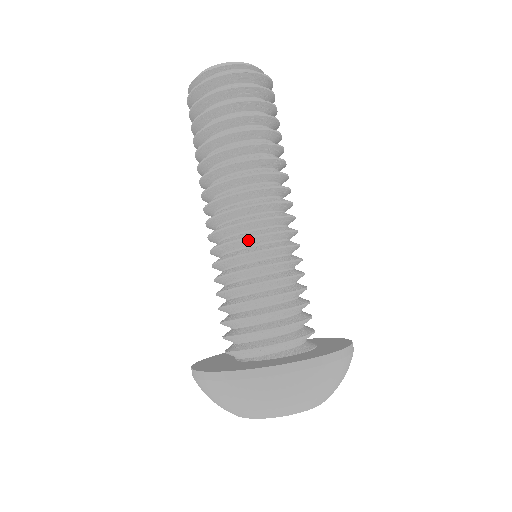
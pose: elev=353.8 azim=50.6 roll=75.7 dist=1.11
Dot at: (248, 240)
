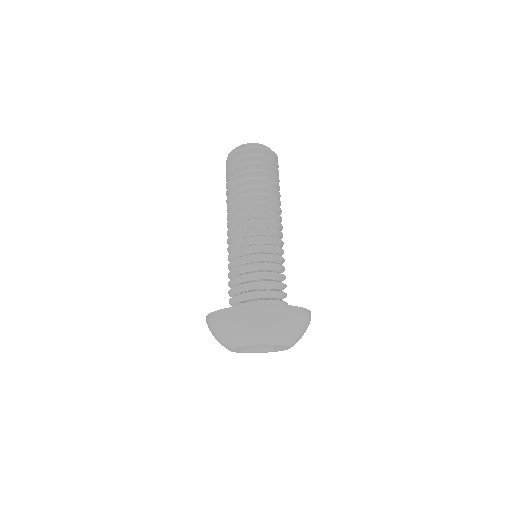
Dot at: (241, 241)
